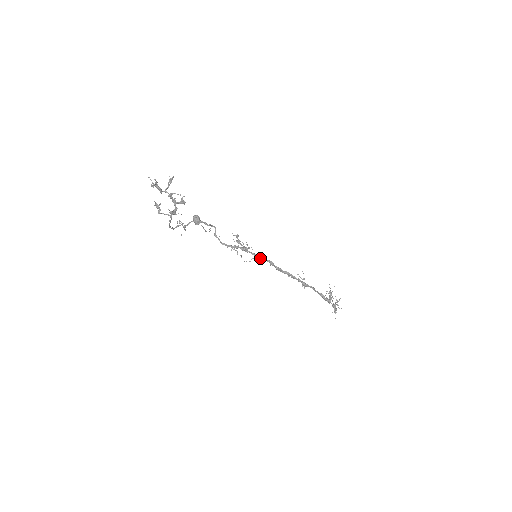
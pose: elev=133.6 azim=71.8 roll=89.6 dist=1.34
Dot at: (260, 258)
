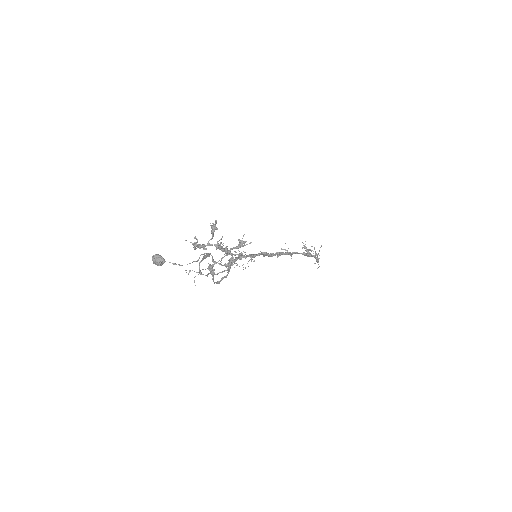
Dot at: (255, 256)
